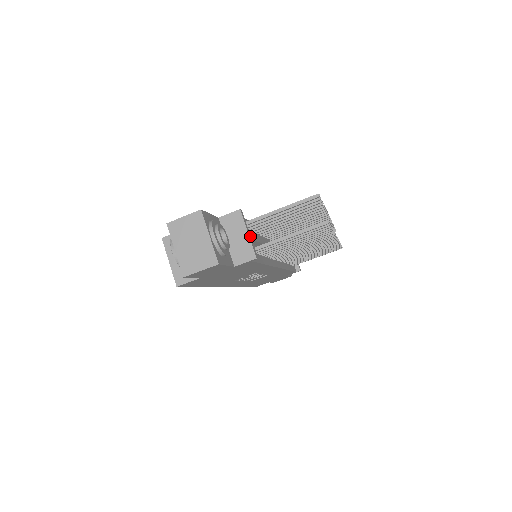
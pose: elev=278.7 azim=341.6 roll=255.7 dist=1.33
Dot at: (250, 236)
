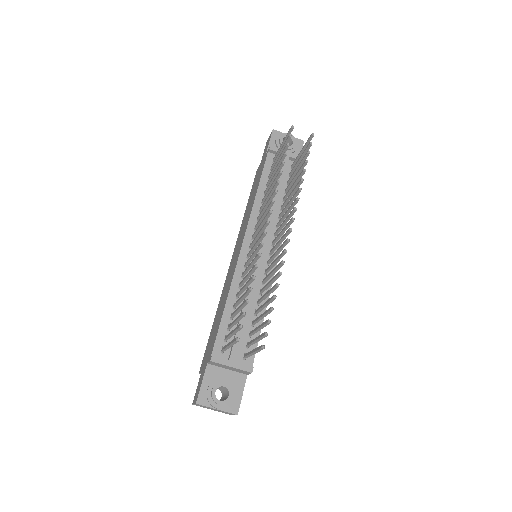
Dot at: (234, 363)
